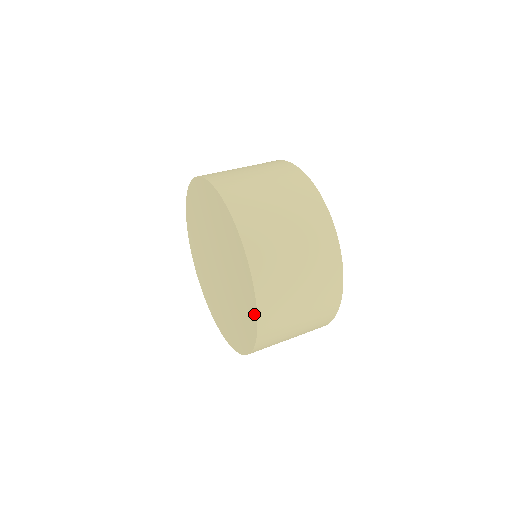
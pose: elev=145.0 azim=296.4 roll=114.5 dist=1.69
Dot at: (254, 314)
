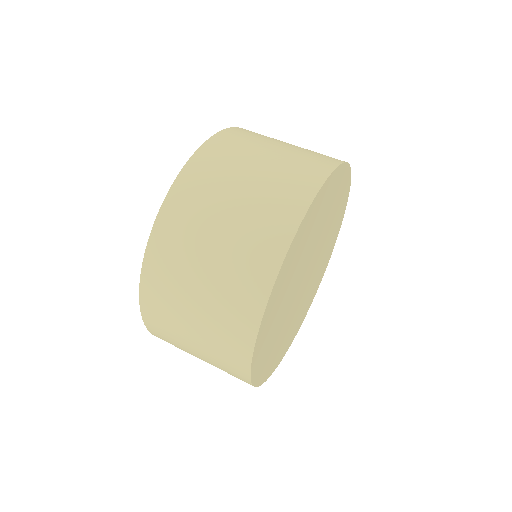
Dot at: occluded
